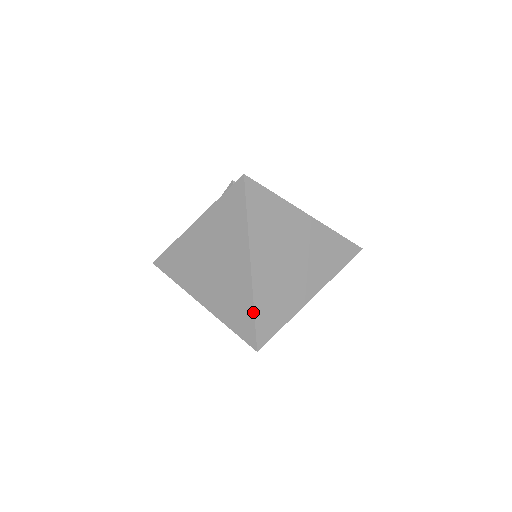
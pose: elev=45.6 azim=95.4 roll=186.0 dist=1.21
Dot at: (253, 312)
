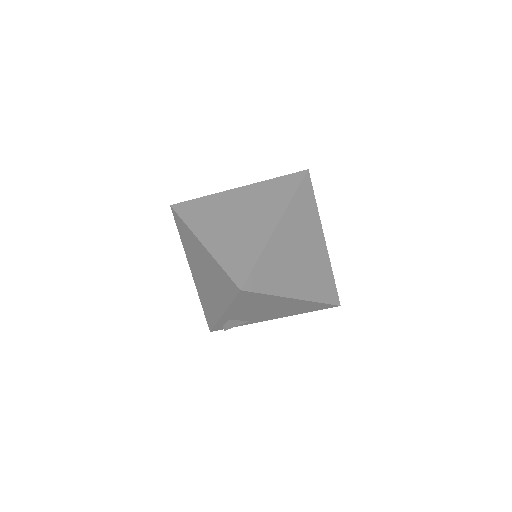
Dot at: (257, 258)
